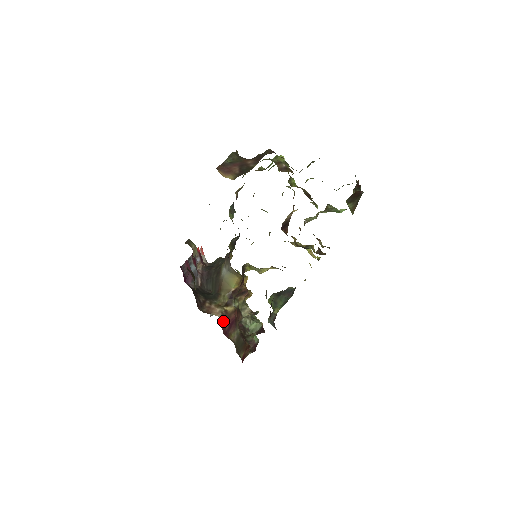
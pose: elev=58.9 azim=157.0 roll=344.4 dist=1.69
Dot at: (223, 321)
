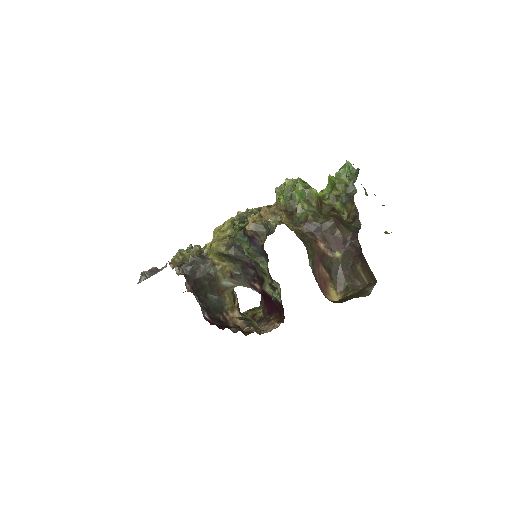
Dot at: occluded
